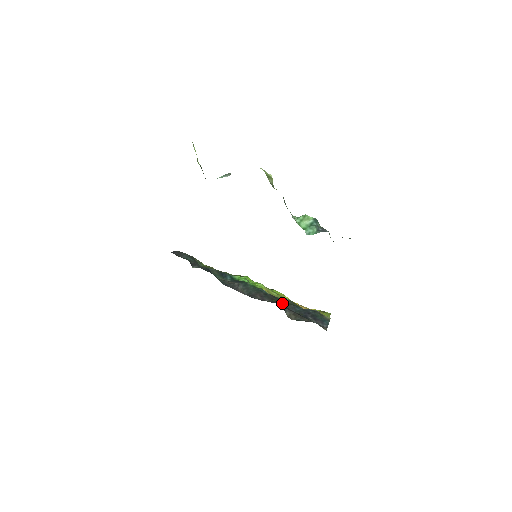
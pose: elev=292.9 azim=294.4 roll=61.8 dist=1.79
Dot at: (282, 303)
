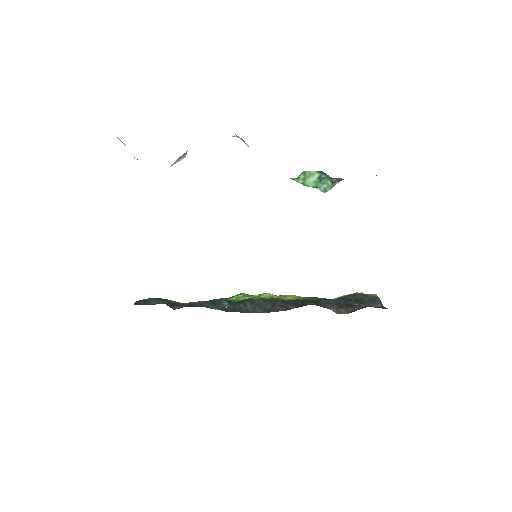
Dot at: occluded
